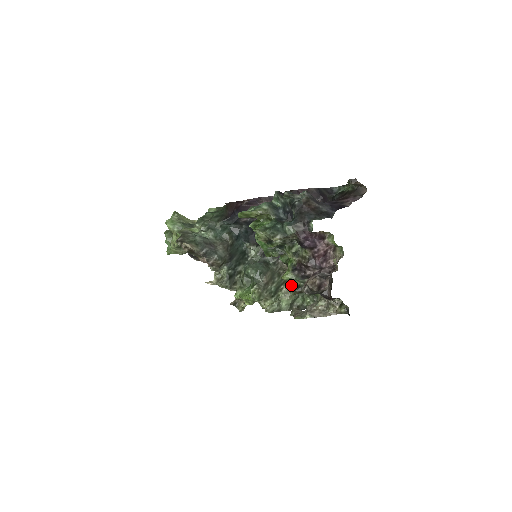
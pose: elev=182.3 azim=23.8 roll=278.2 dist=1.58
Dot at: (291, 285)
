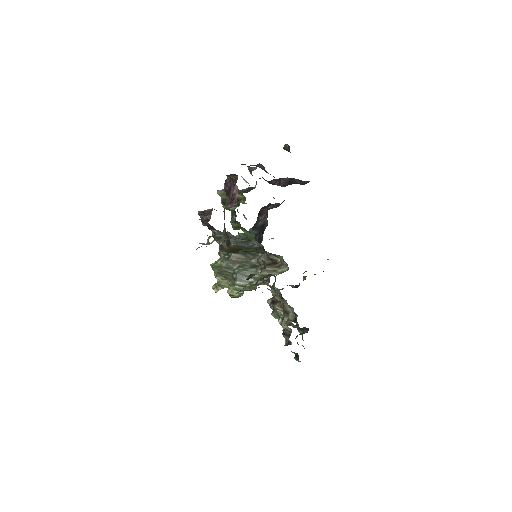
Dot at: occluded
